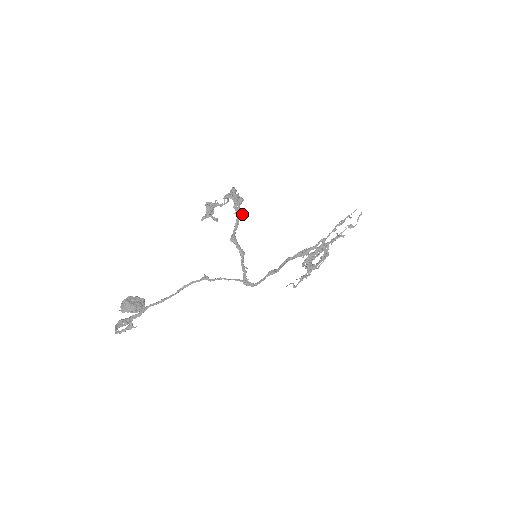
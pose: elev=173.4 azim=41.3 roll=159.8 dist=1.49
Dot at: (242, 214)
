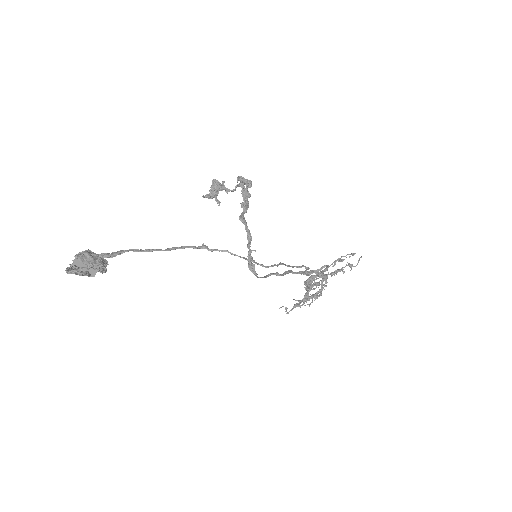
Dot at: occluded
